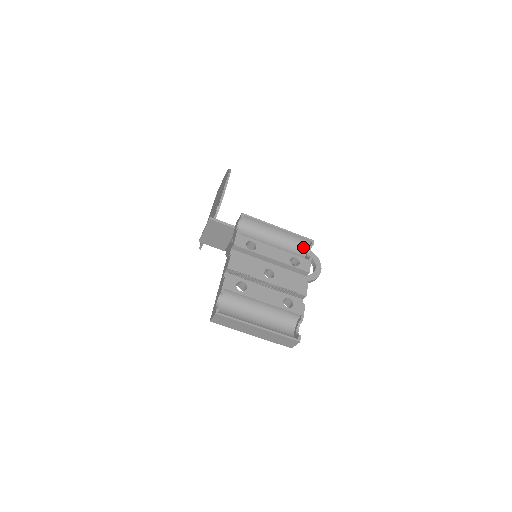
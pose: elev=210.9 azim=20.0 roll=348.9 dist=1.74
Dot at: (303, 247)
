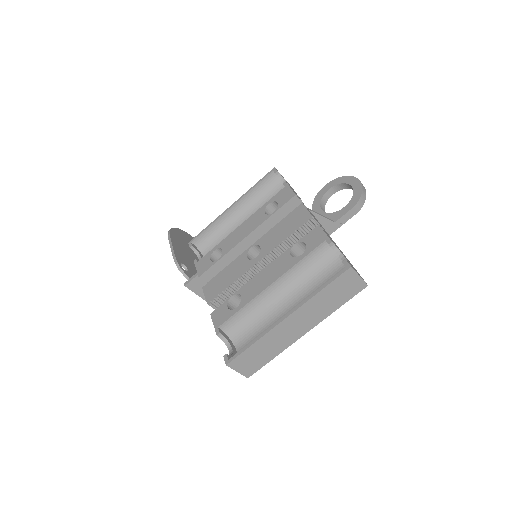
Dot at: (277, 187)
